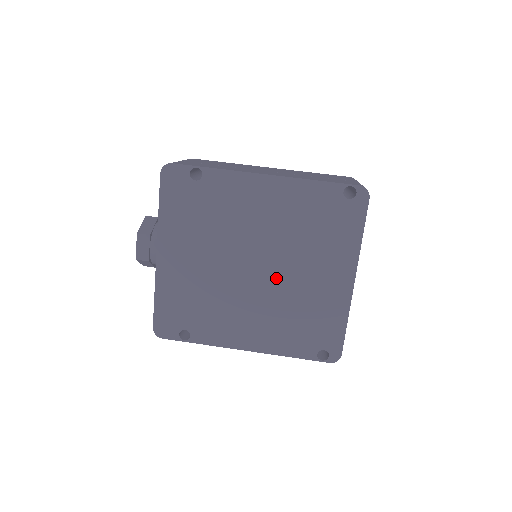
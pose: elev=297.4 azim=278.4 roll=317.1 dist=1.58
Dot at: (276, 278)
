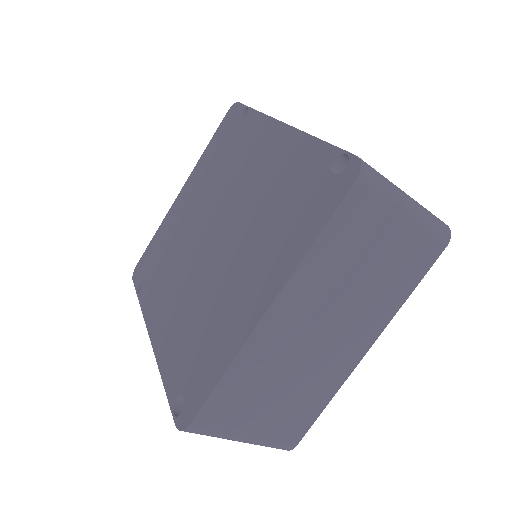
Dot at: (216, 259)
